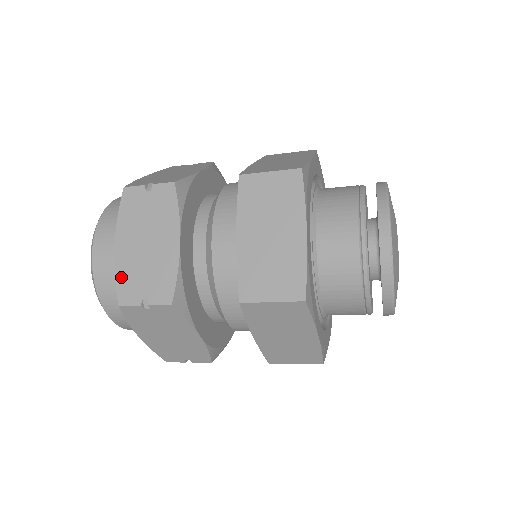
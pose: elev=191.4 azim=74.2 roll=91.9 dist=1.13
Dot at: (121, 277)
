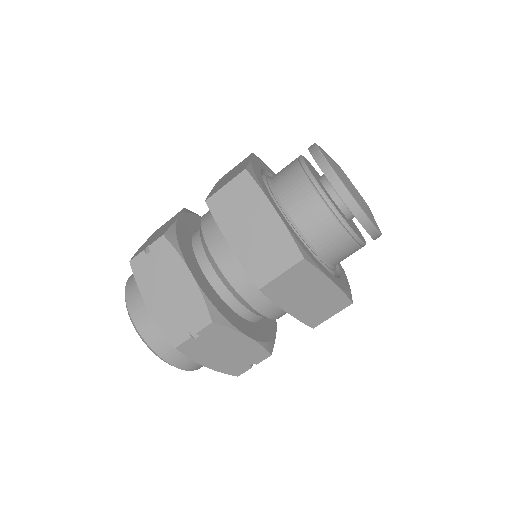
Dot at: (137, 252)
